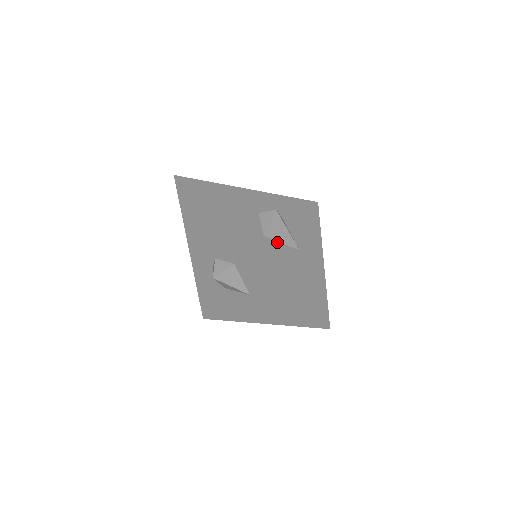
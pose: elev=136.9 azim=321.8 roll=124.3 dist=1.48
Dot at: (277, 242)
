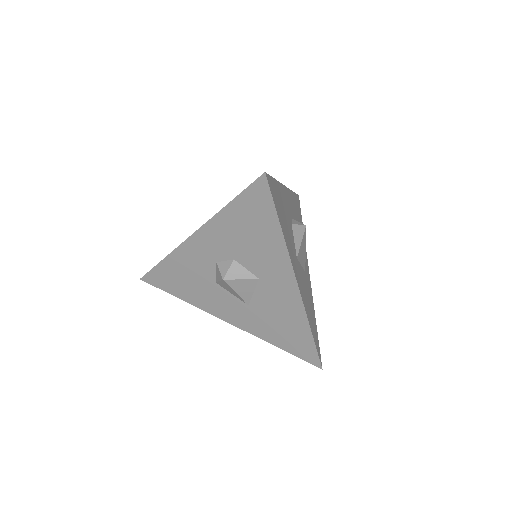
Dot at: (300, 265)
